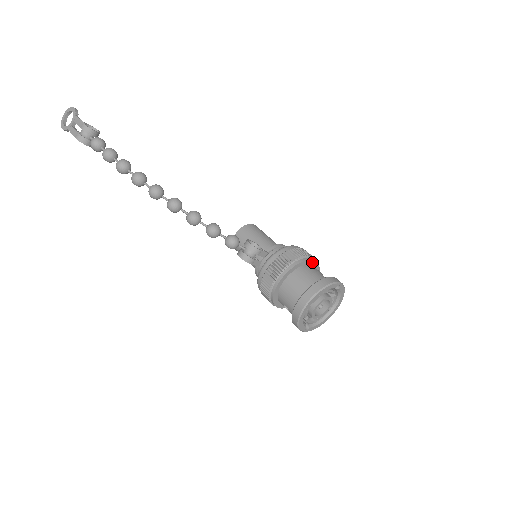
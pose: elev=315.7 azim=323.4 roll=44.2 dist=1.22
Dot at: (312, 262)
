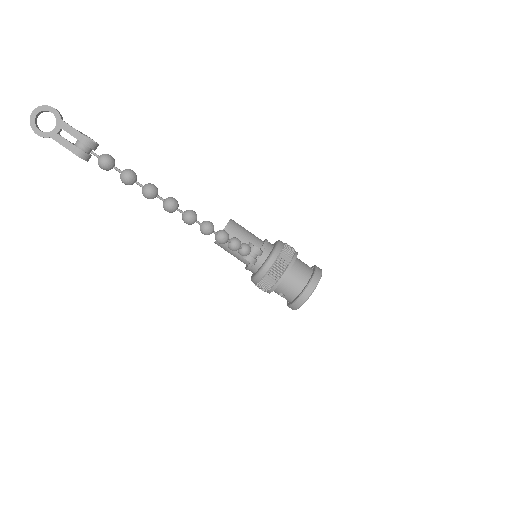
Dot at: occluded
